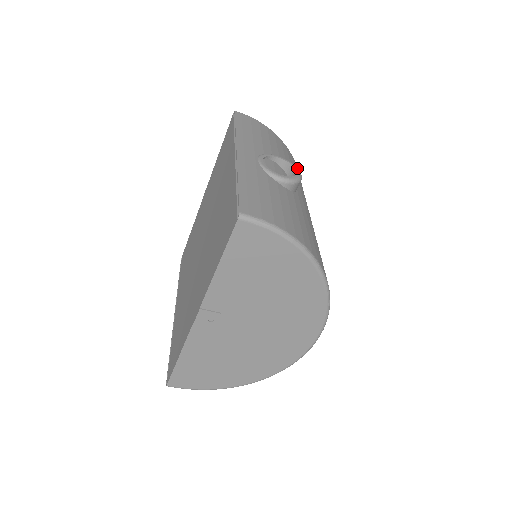
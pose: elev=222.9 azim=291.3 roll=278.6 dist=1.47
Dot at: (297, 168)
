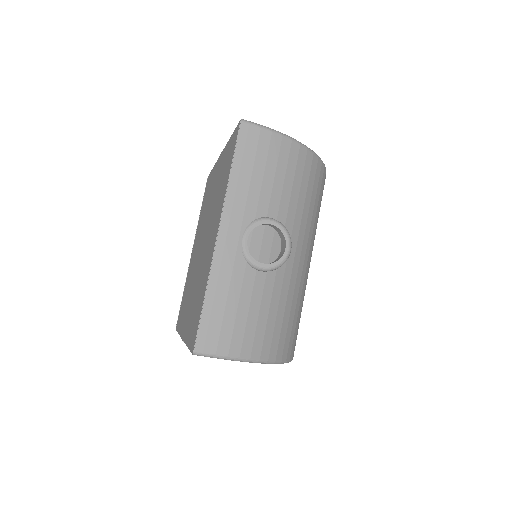
Dot at: (288, 240)
